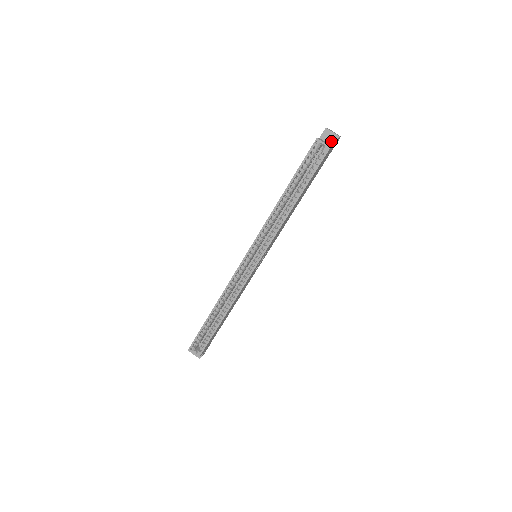
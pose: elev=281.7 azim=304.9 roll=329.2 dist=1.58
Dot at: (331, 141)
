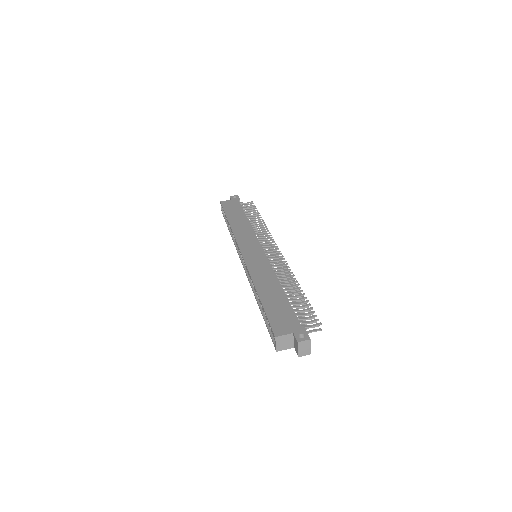
Dot at: (295, 346)
